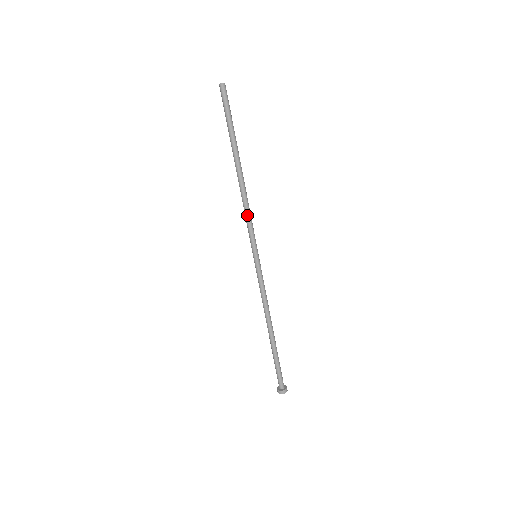
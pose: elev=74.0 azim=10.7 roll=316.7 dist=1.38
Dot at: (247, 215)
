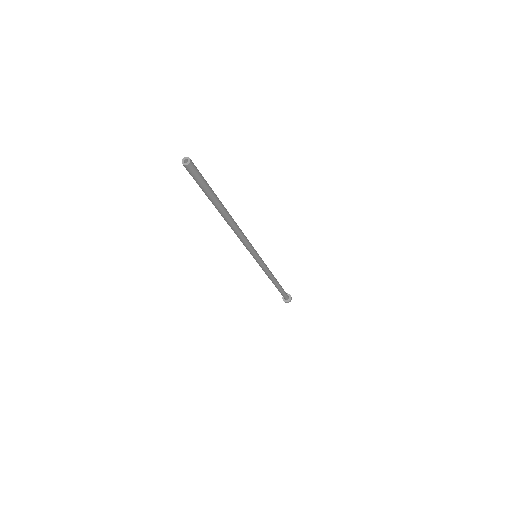
Dot at: (240, 240)
